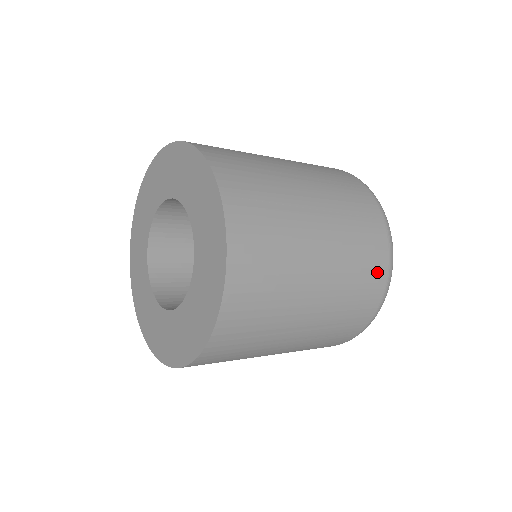
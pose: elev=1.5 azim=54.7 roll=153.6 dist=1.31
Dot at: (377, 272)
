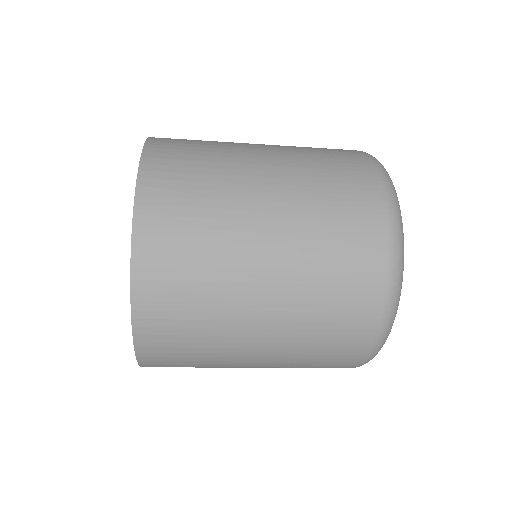
Dot at: (362, 190)
